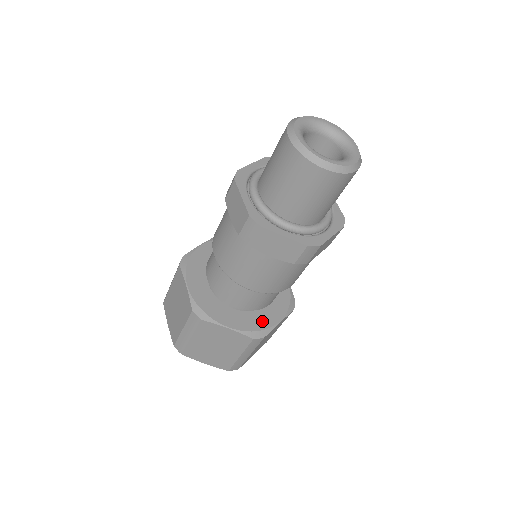
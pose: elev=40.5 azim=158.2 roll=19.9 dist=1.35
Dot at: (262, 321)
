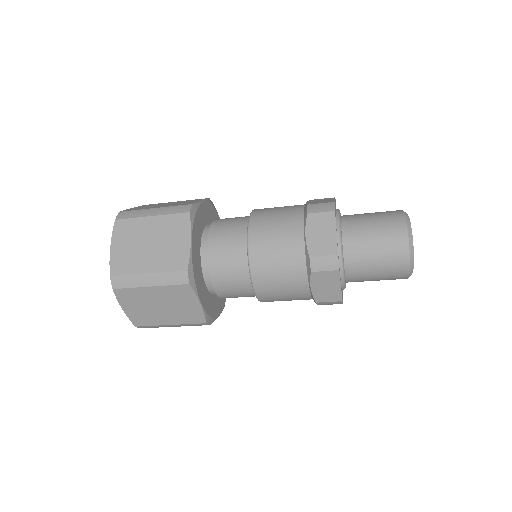
Dot at: occluded
